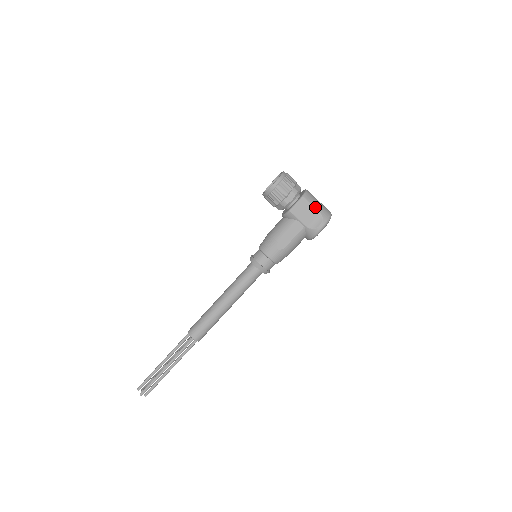
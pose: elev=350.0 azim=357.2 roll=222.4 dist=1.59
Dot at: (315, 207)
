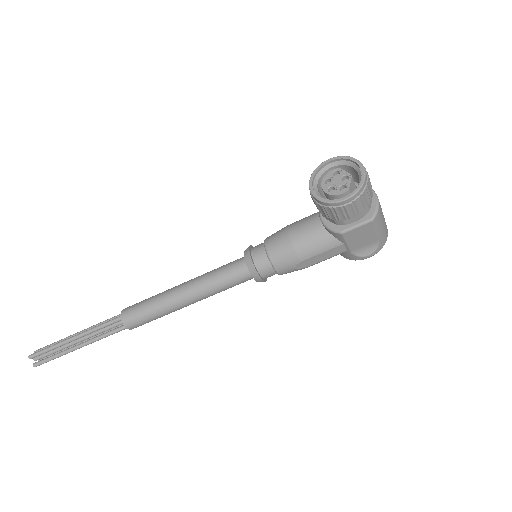
Dot at: (378, 233)
